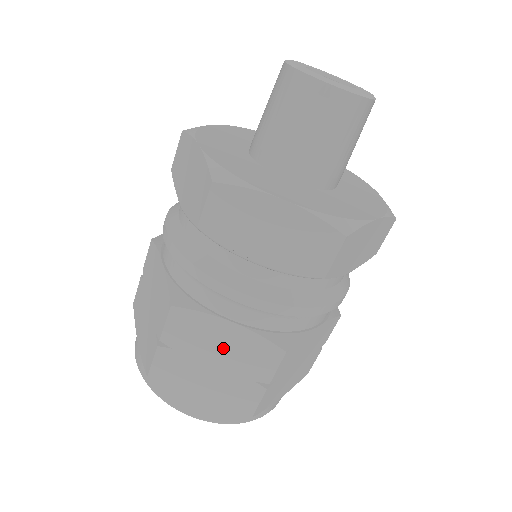
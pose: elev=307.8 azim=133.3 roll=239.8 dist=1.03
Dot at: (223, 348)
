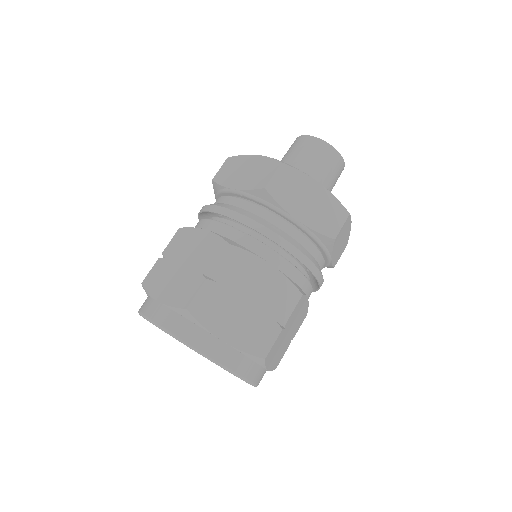
Dot at: (193, 250)
